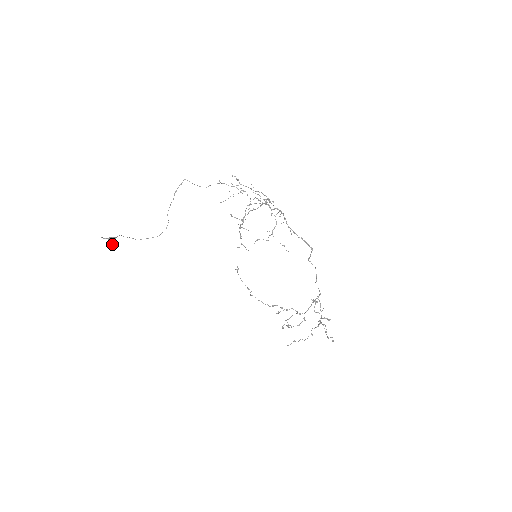
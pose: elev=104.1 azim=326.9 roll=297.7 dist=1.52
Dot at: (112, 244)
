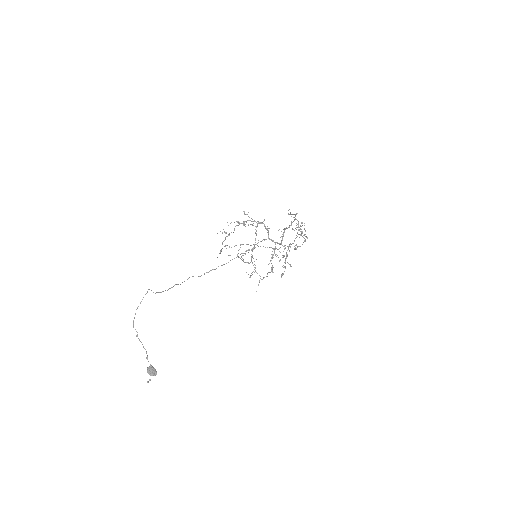
Dot at: occluded
